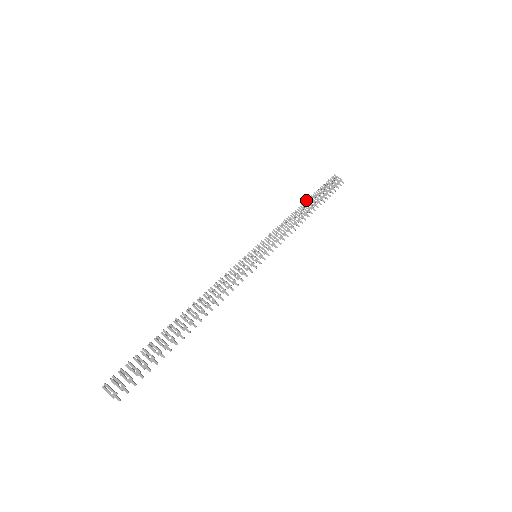
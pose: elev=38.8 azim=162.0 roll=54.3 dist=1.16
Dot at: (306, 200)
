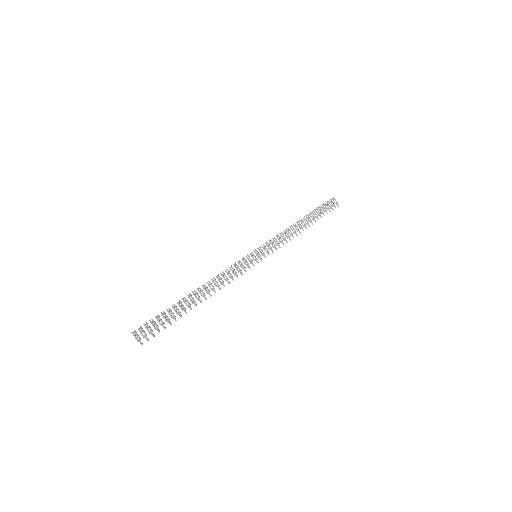
Dot at: occluded
